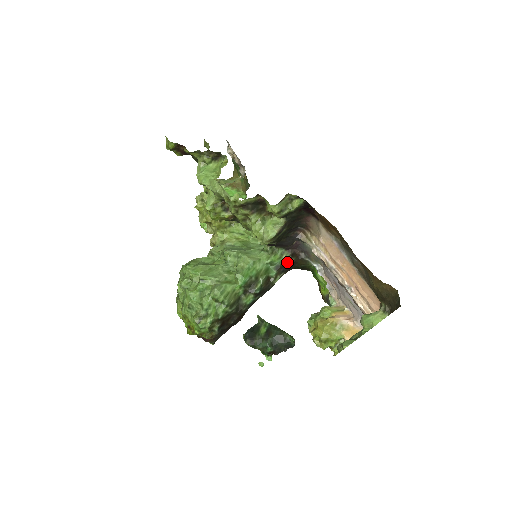
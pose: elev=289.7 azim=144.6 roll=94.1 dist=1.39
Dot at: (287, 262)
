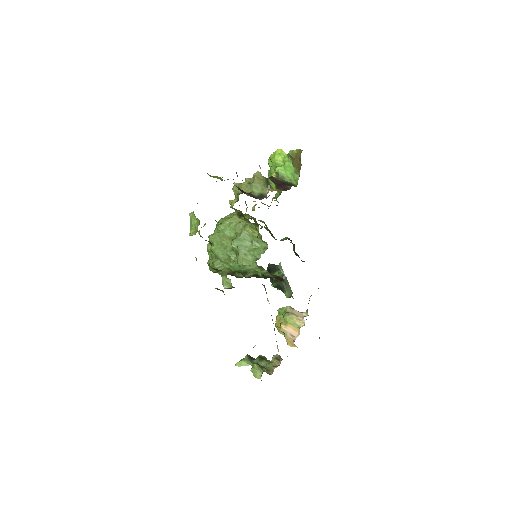
Dot at: (272, 277)
